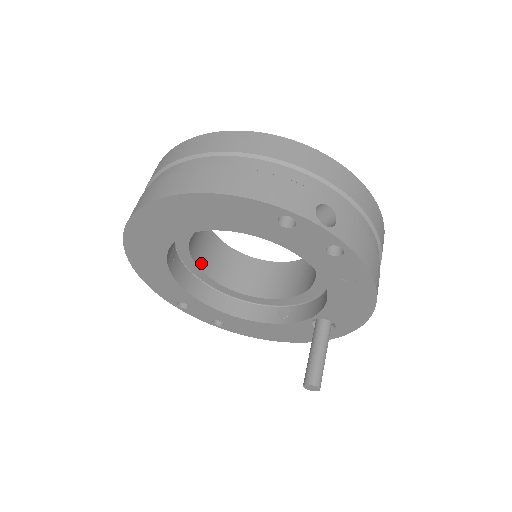
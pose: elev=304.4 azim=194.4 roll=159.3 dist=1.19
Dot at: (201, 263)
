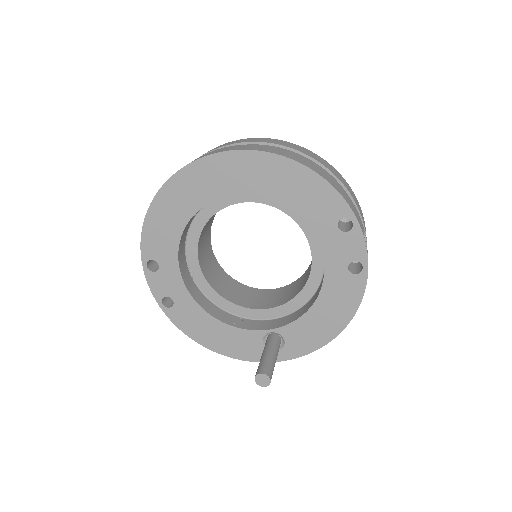
Dot at: (200, 238)
